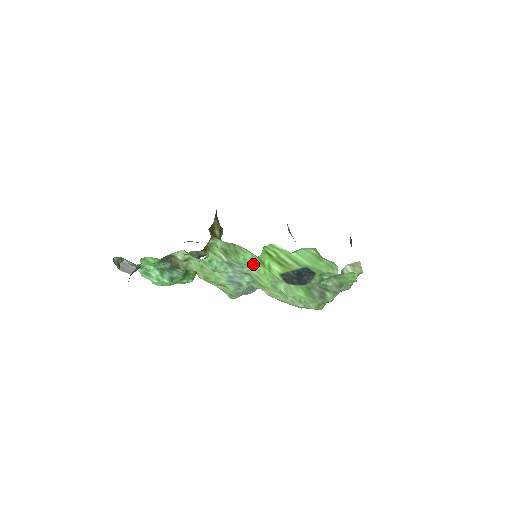
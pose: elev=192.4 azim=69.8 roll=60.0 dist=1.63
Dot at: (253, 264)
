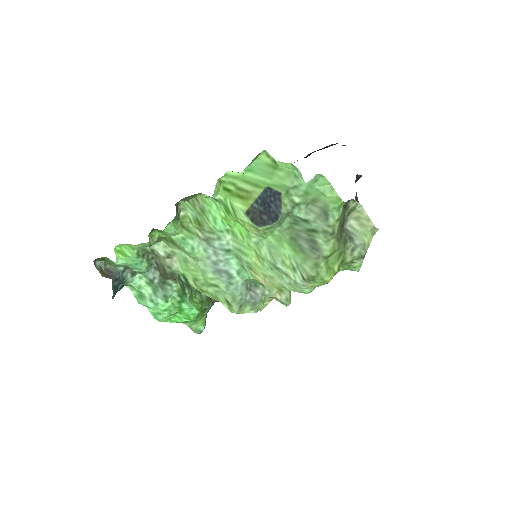
Dot at: (227, 228)
